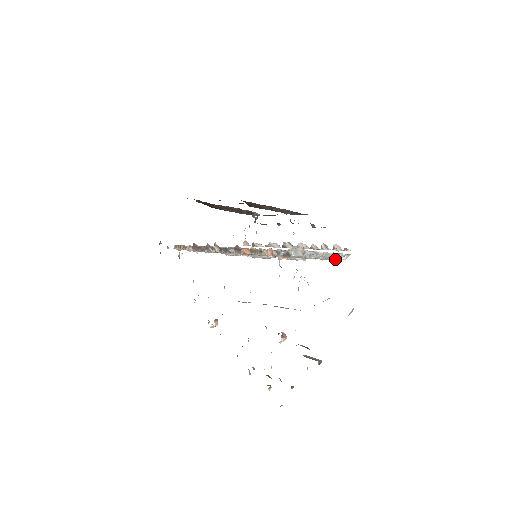
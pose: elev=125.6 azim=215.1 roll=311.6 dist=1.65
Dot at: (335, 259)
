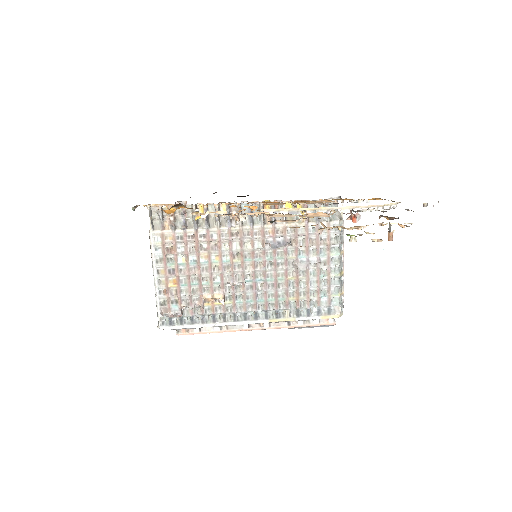
Dot at: (338, 293)
